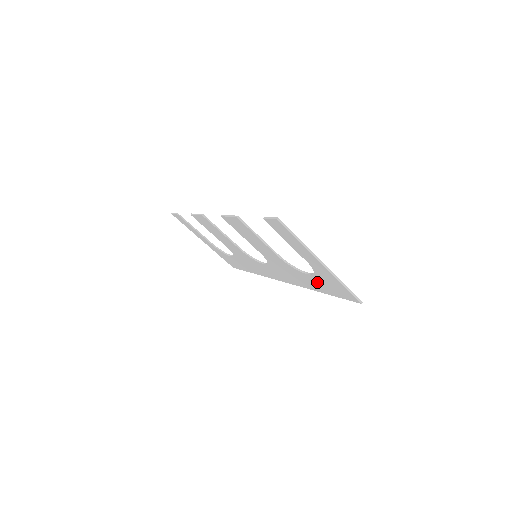
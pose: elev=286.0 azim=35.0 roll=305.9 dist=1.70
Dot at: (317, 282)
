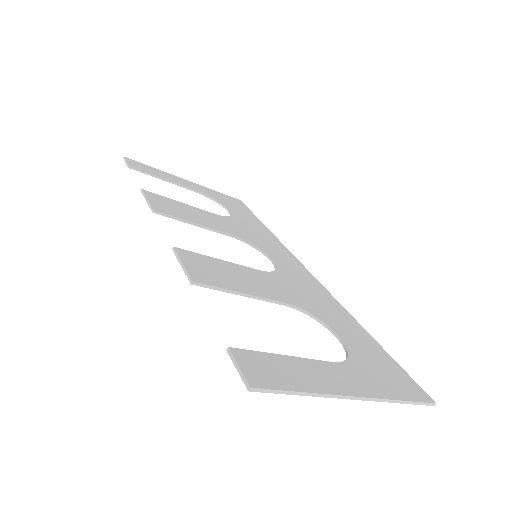
Dot at: (355, 345)
